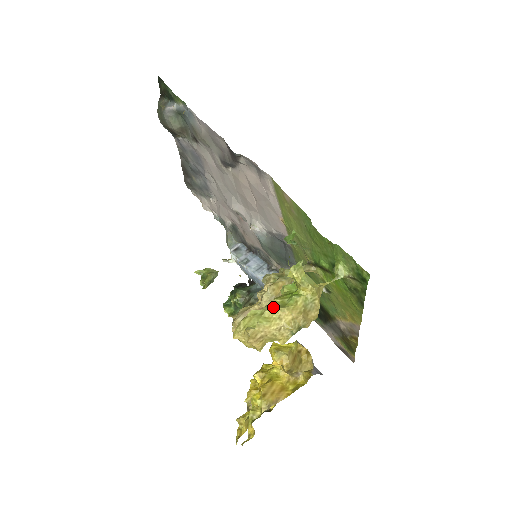
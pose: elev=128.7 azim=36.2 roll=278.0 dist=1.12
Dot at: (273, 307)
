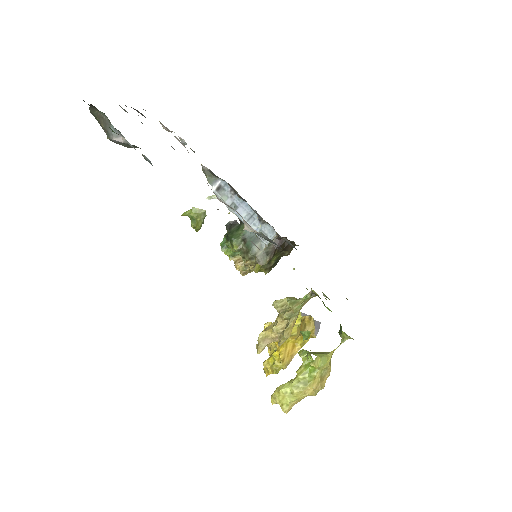
Dot at: (298, 386)
